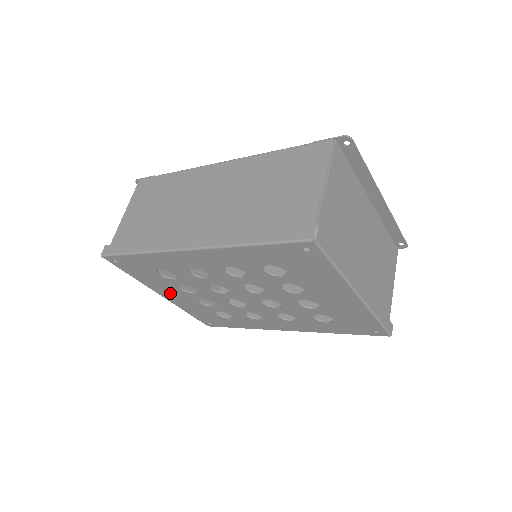
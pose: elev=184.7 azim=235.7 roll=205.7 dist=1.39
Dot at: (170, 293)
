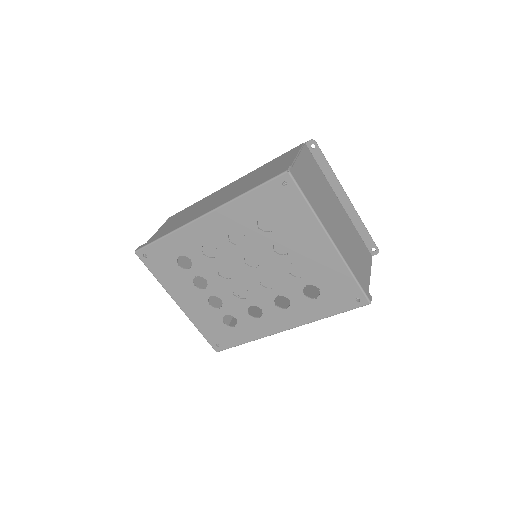
Dot at: (185, 296)
